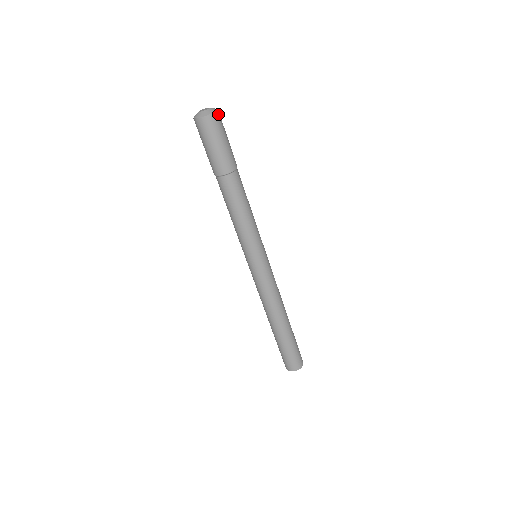
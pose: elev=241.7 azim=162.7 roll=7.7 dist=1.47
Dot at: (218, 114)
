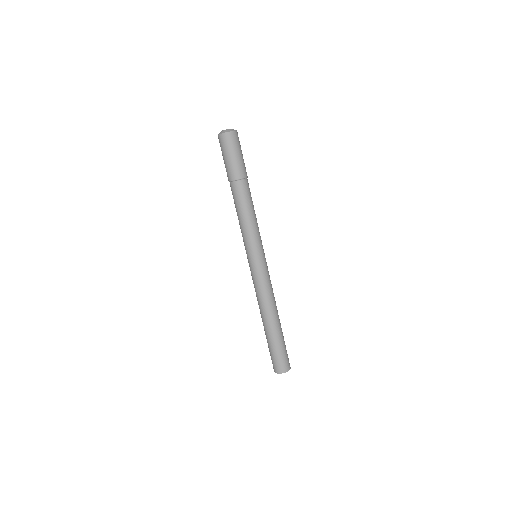
Dot at: (237, 133)
